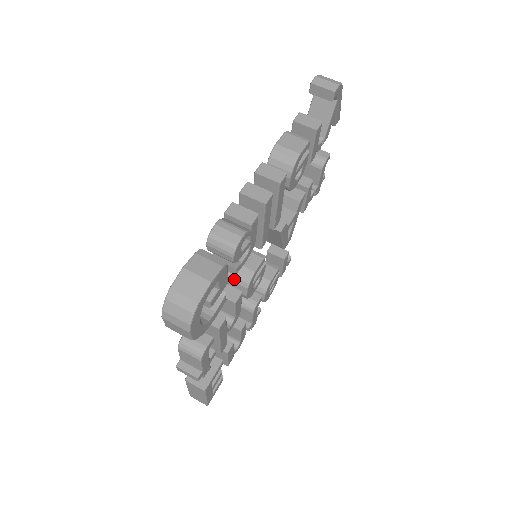
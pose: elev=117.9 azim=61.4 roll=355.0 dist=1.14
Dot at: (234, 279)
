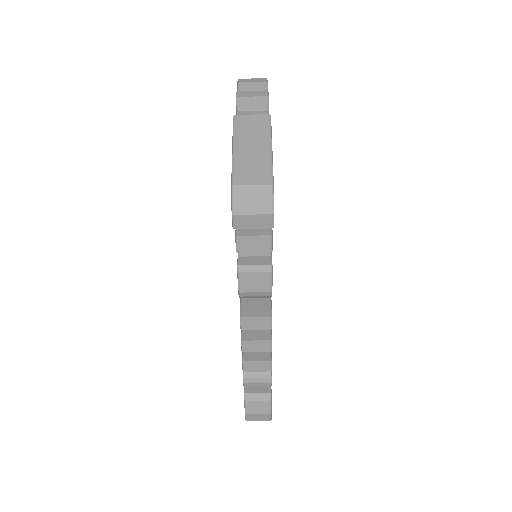
Dot at: occluded
